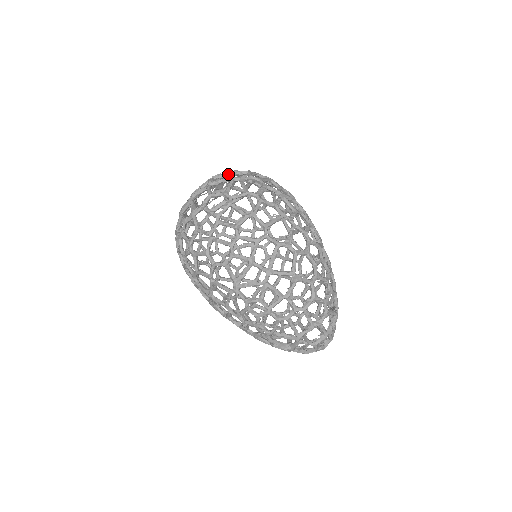
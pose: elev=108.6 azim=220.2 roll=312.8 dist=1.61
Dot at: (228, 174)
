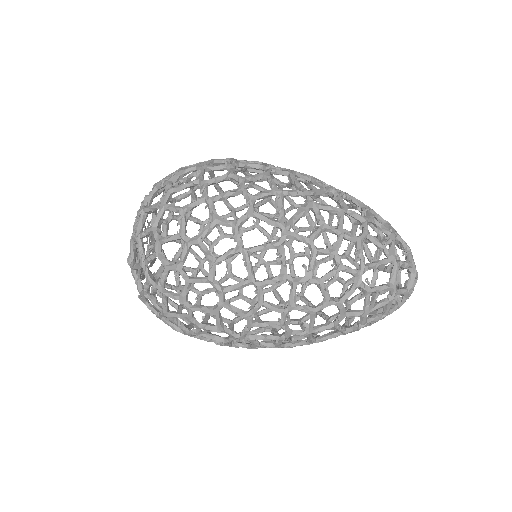
Dot at: occluded
